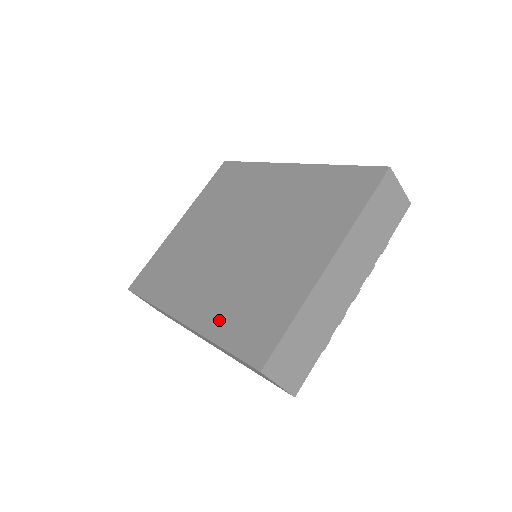
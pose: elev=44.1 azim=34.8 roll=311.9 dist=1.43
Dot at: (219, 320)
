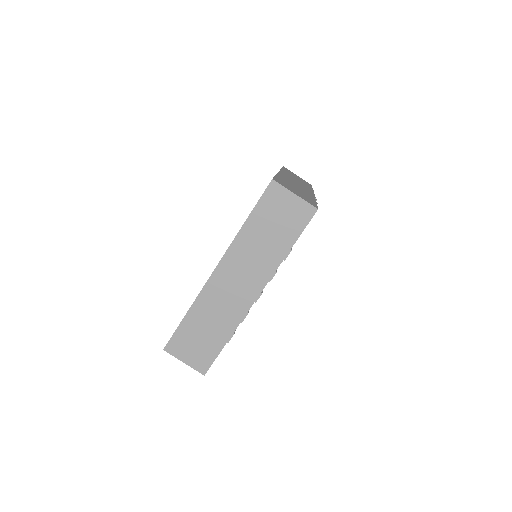
Dot at: occluded
